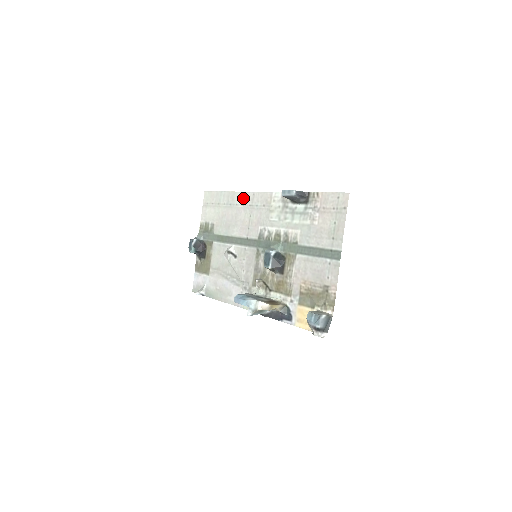
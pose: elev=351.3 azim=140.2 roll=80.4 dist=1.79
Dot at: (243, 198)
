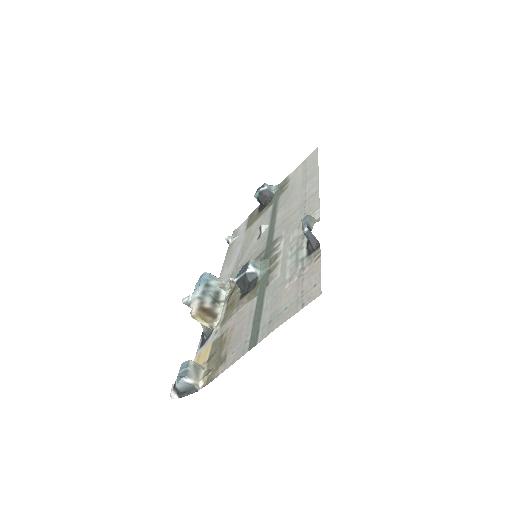
Dot at: (312, 186)
